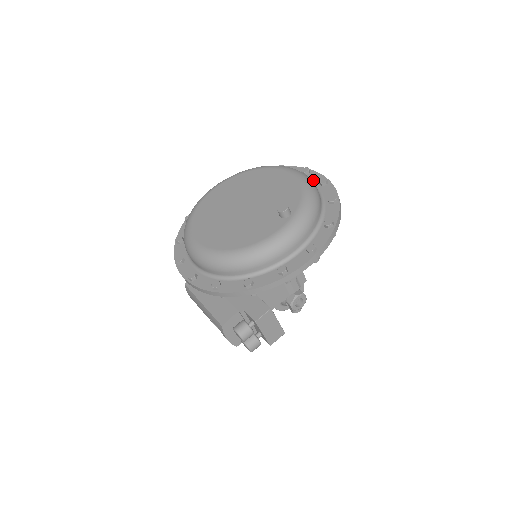
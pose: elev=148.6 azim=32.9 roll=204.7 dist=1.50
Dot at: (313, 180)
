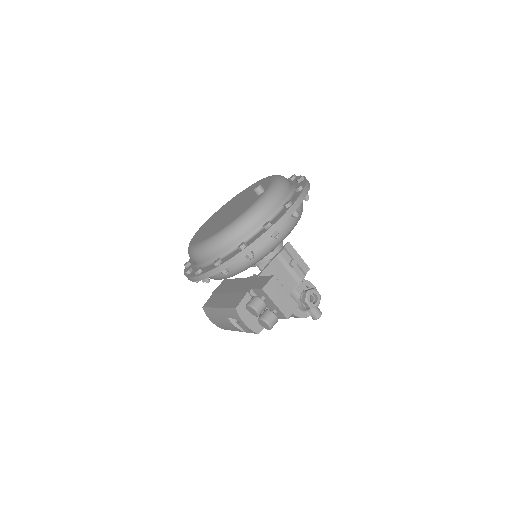
Dot at: occluded
